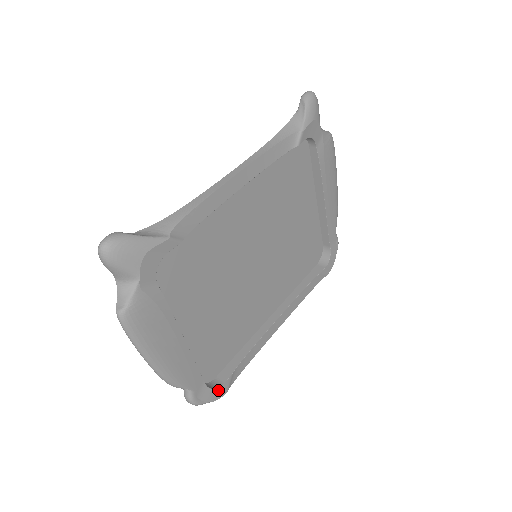
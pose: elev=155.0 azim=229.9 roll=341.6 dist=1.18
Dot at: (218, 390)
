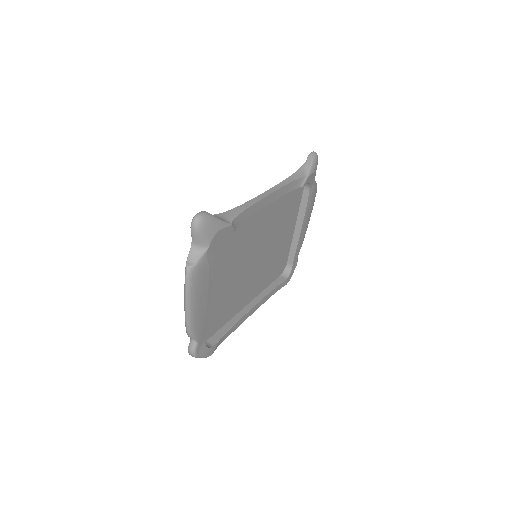
Dot at: (209, 350)
